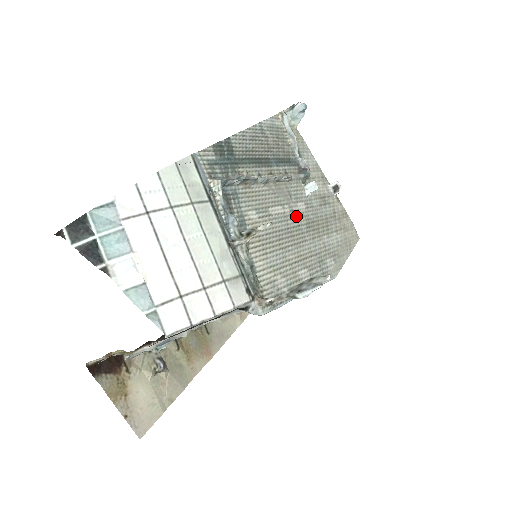
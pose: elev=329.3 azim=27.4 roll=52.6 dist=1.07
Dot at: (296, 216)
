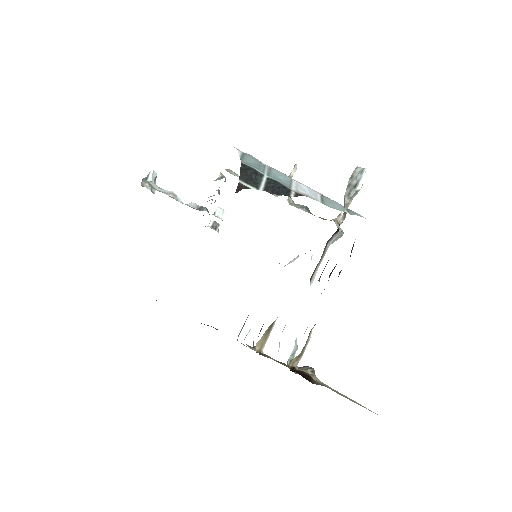
Dot at: occluded
